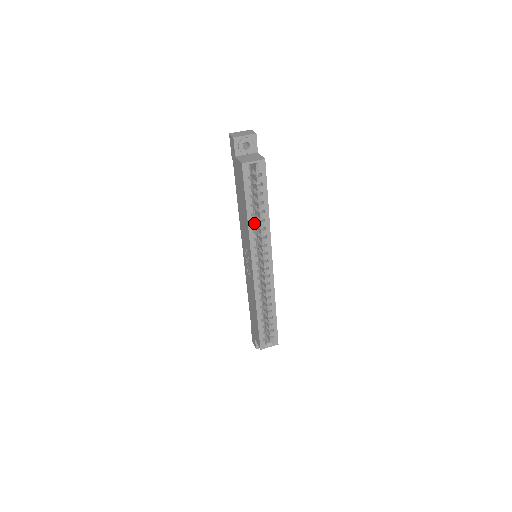
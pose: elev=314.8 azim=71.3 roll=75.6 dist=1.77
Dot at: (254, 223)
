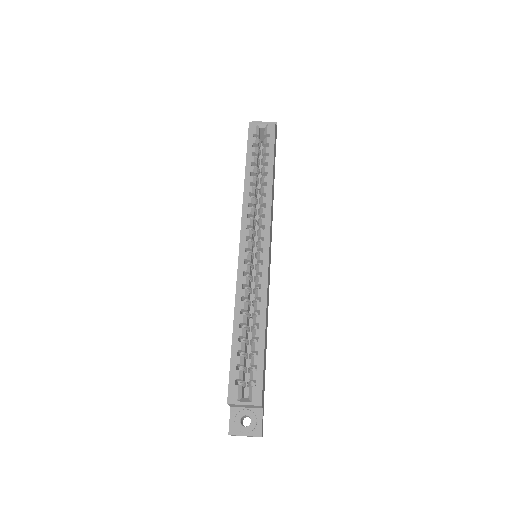
Dot at: (253, 187)
